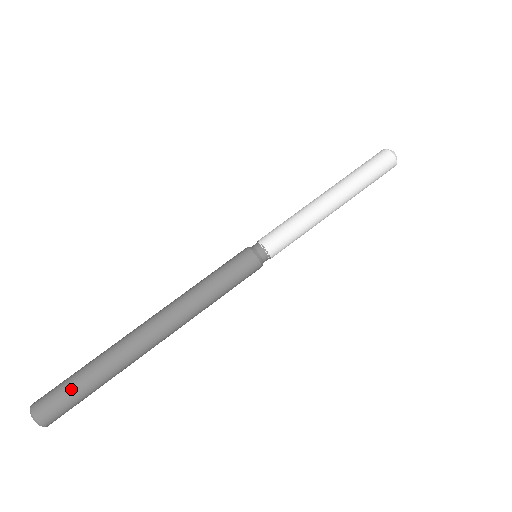
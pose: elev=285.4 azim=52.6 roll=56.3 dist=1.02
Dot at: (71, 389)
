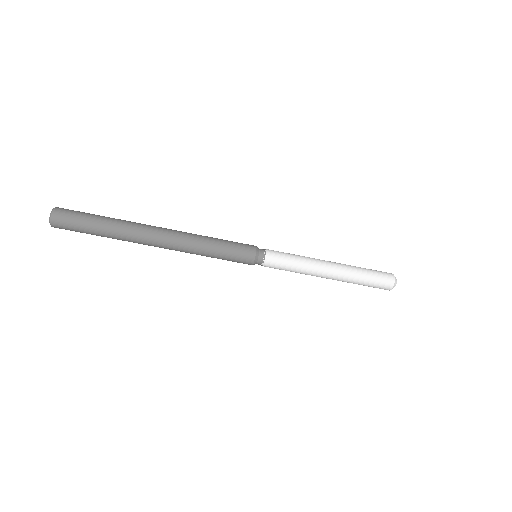
Dot at: (85, 219)
